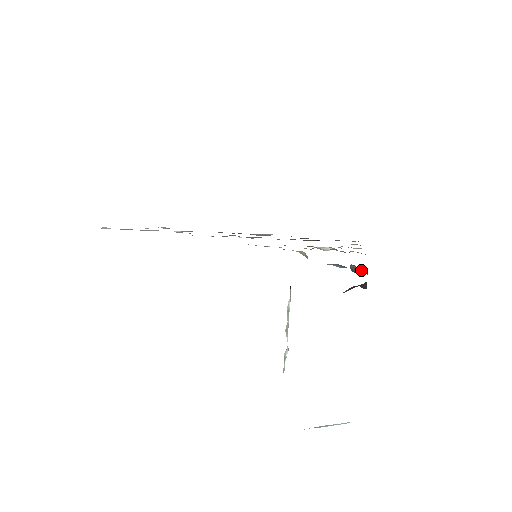
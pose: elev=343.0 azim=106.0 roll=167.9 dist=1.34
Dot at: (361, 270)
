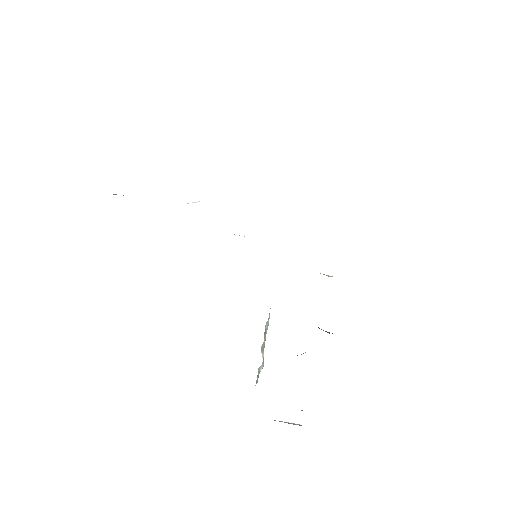
Dot at: (329, 332)
